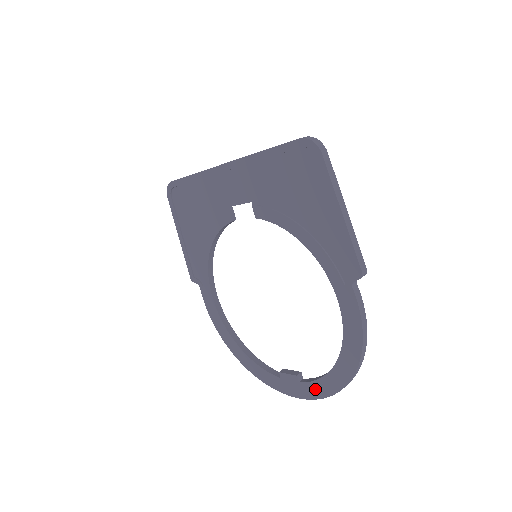
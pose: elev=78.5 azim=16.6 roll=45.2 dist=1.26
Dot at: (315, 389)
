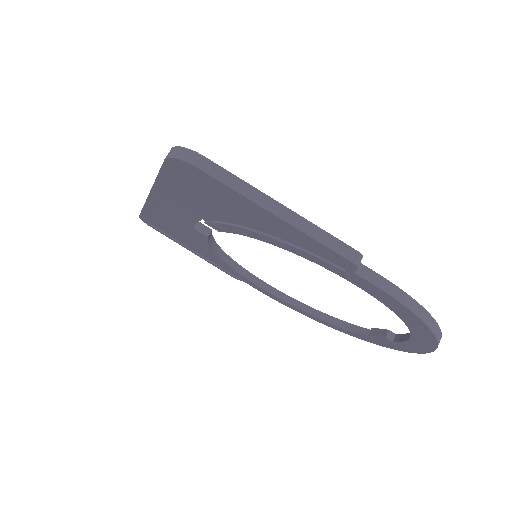
Dot at: (412, 347)
